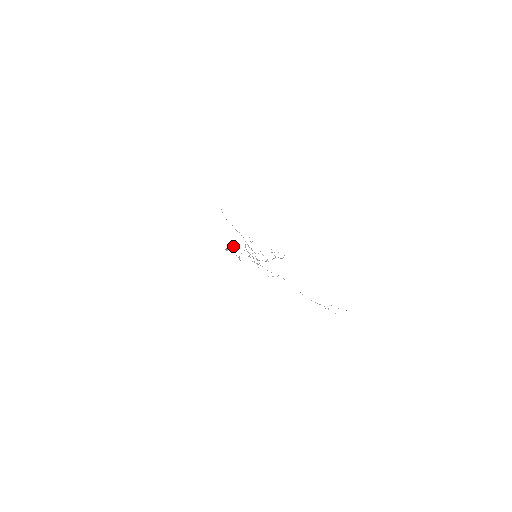
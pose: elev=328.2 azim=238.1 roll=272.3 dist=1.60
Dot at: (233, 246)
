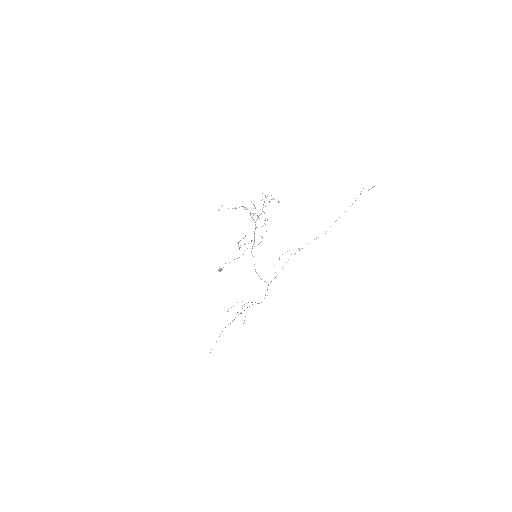
Dot at: occluded
